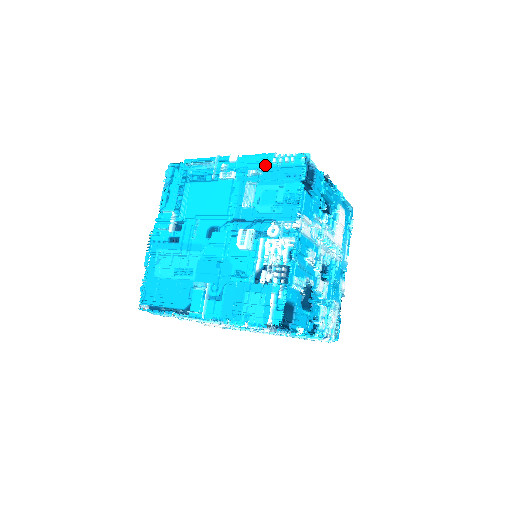
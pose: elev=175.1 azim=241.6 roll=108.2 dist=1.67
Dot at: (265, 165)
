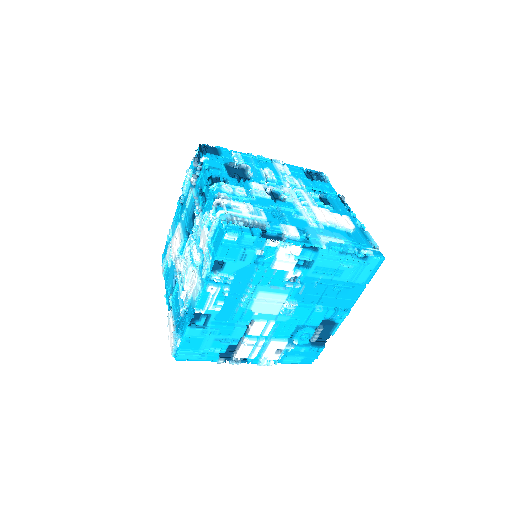
Dot at: occluded
